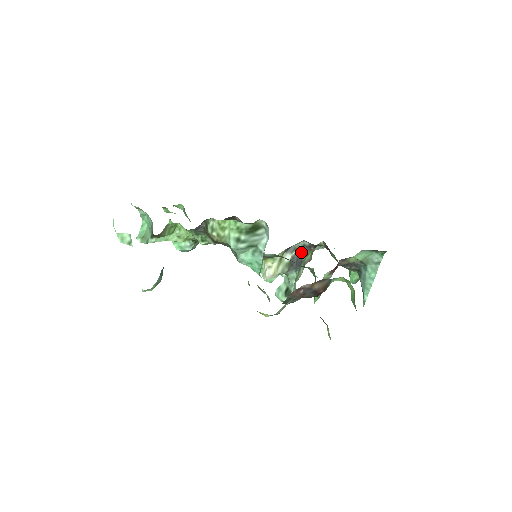
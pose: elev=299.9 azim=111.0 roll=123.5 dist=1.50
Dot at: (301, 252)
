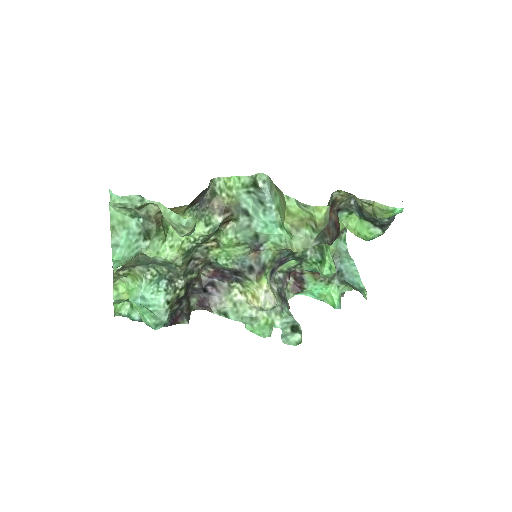
Dot at: (280, 287)
